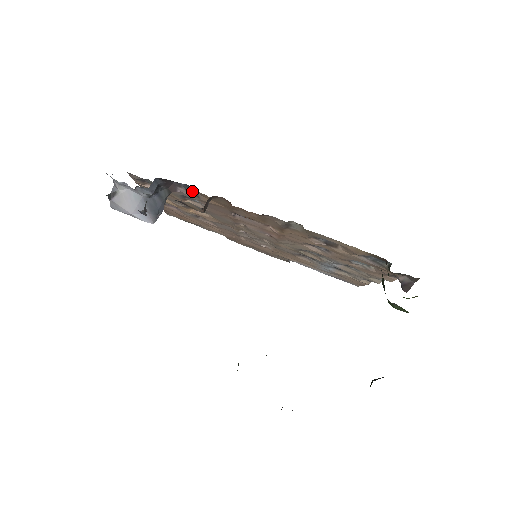
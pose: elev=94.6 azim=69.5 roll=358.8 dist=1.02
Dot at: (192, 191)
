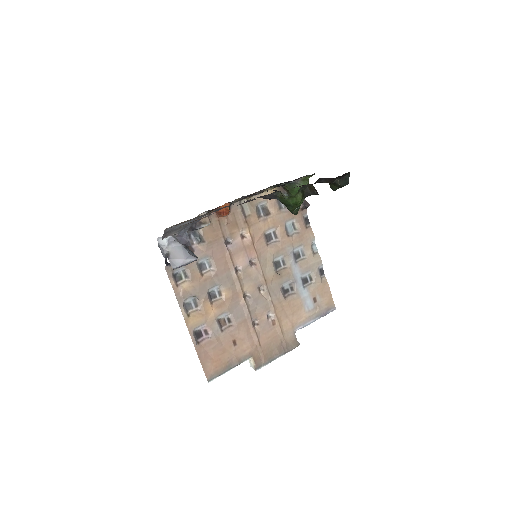
Dot at: (199, 236)
